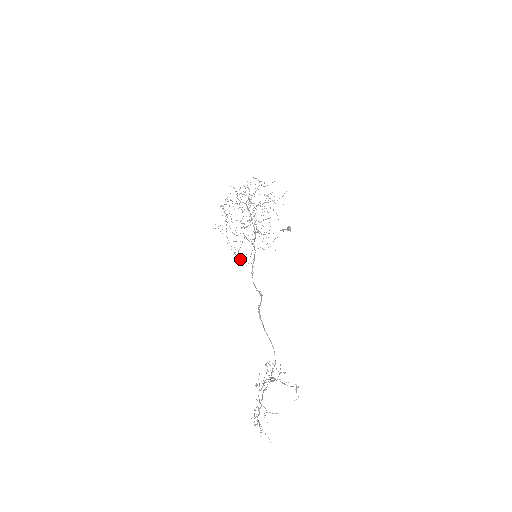
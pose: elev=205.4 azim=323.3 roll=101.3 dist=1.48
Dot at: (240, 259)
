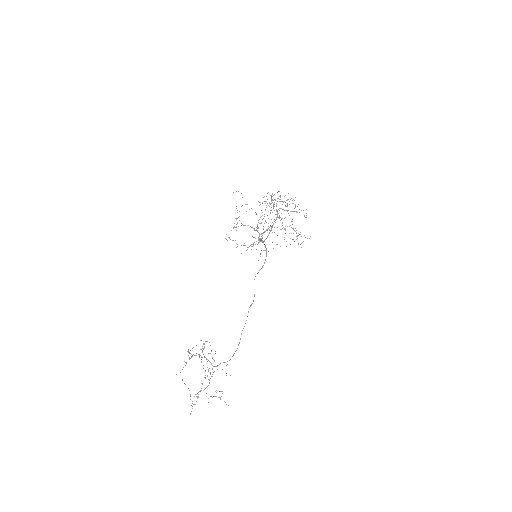
Dot at: occluded
